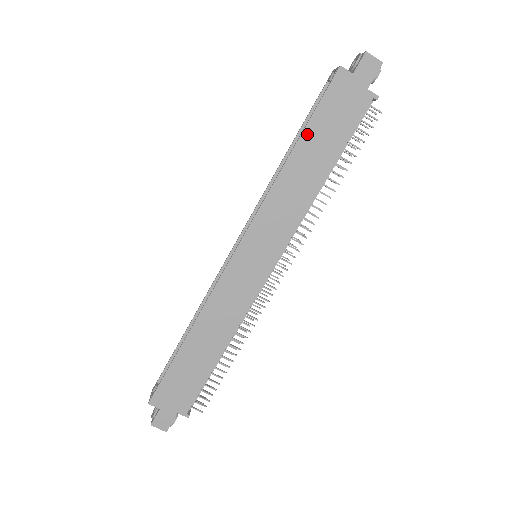
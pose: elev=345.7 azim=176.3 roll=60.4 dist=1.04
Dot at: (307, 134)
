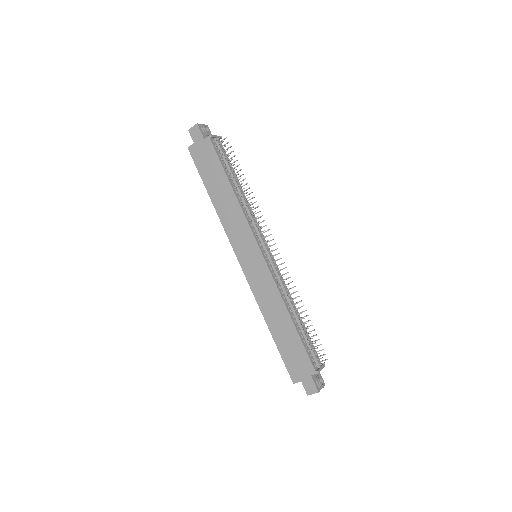
Dot at: (207, 185)
